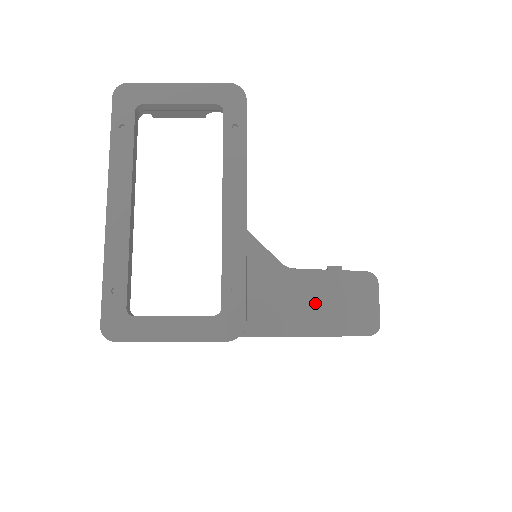
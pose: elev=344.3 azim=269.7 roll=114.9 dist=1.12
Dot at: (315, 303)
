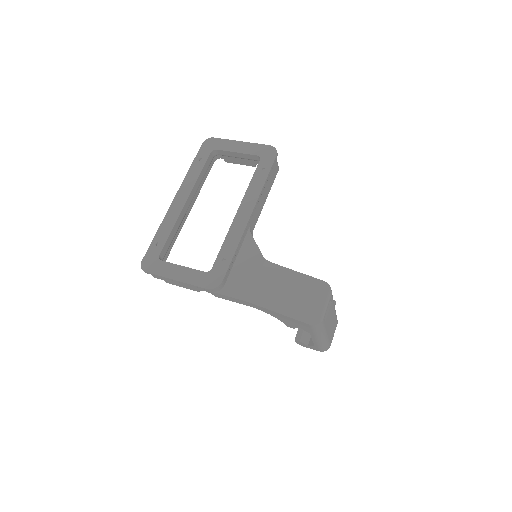
Dot at: (277, 288)
